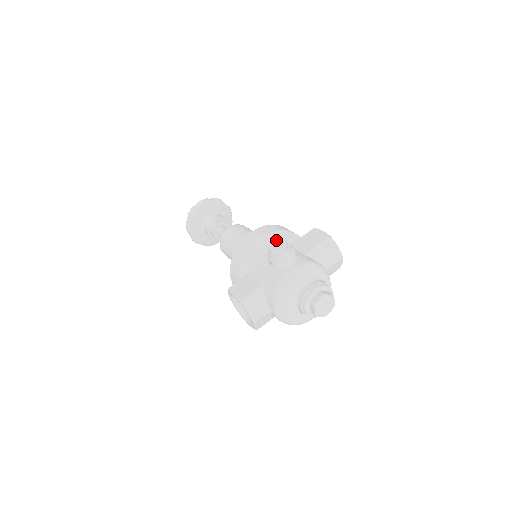
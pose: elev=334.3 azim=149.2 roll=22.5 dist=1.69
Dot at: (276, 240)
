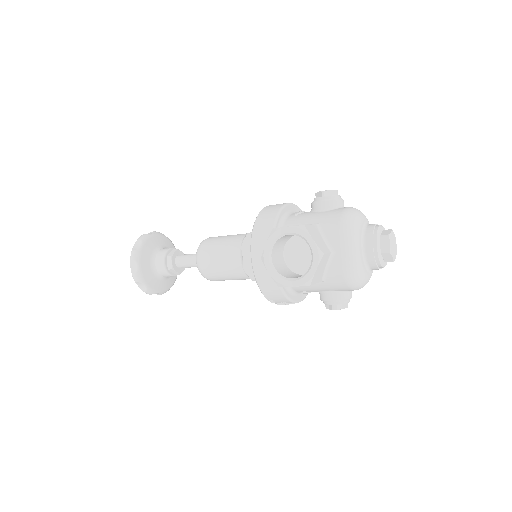
Dot at: occluded
